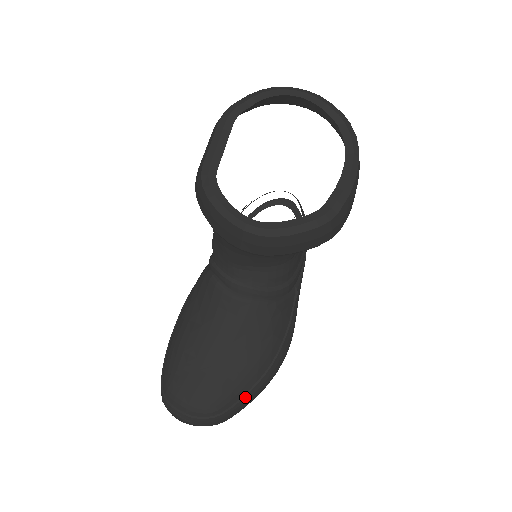
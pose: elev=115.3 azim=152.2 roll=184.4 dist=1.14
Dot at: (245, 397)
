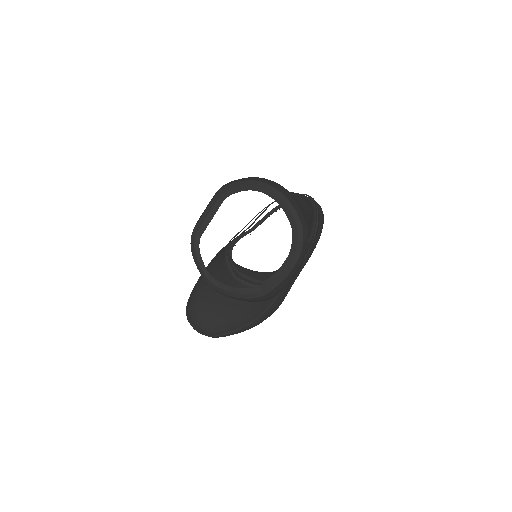
Dot at: (232, 332)
